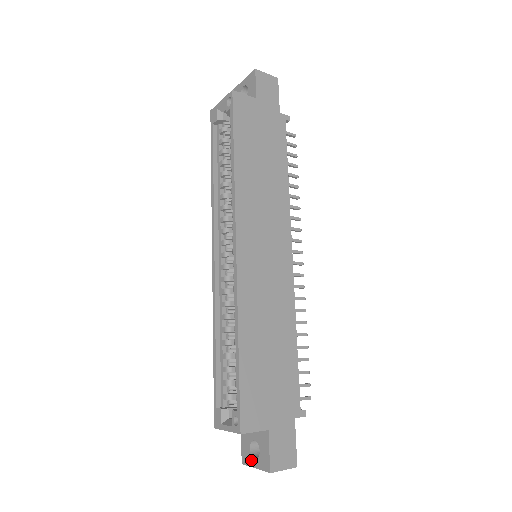
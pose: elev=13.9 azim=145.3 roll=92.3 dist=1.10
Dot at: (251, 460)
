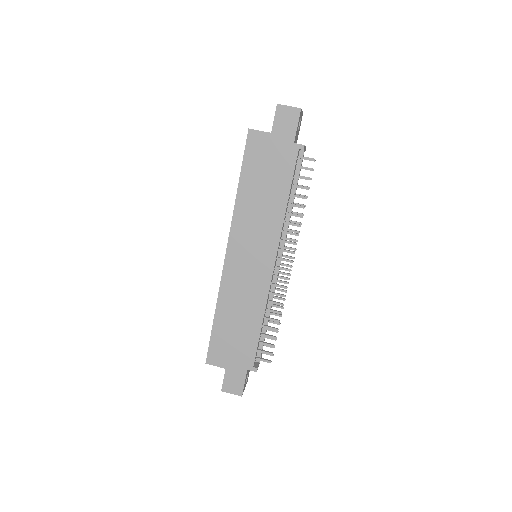
Dot at: occluded
